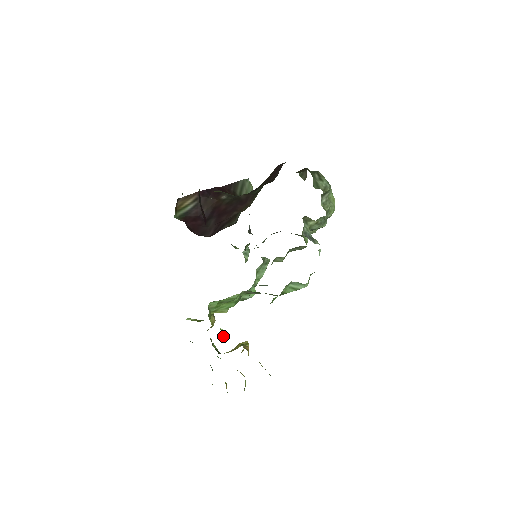
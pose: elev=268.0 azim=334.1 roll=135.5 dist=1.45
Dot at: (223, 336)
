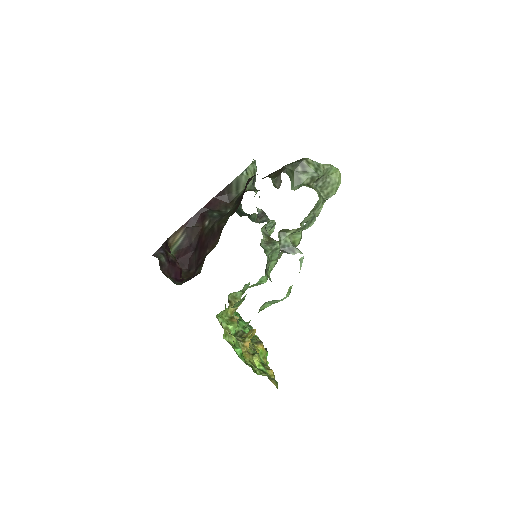
Dot at: (231, 332)
